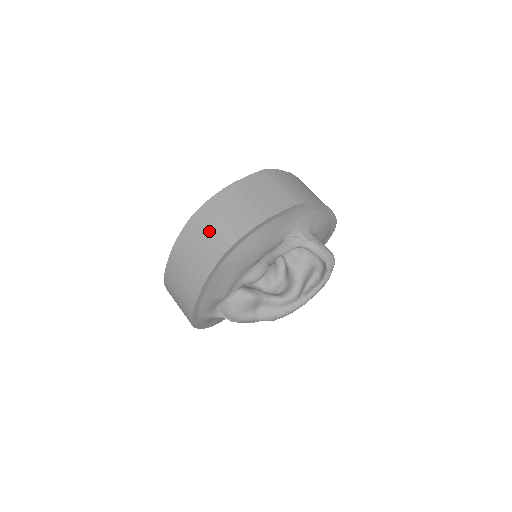
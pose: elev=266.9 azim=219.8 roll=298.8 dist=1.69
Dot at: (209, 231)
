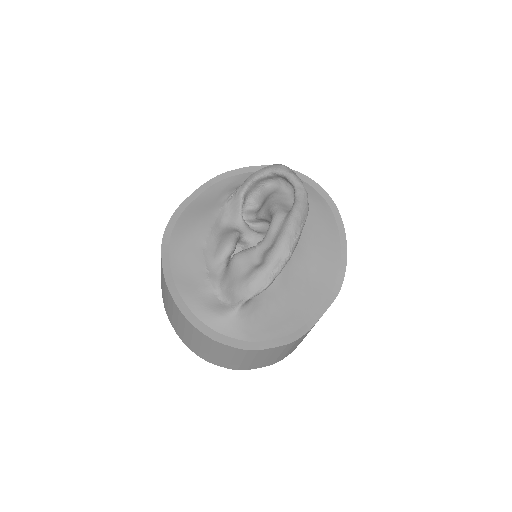
Dot at: occluded
